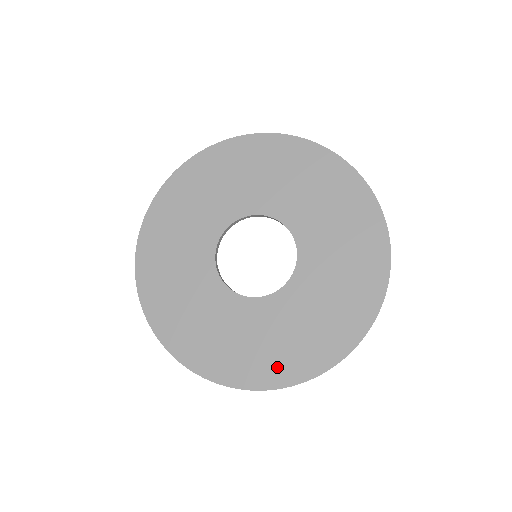
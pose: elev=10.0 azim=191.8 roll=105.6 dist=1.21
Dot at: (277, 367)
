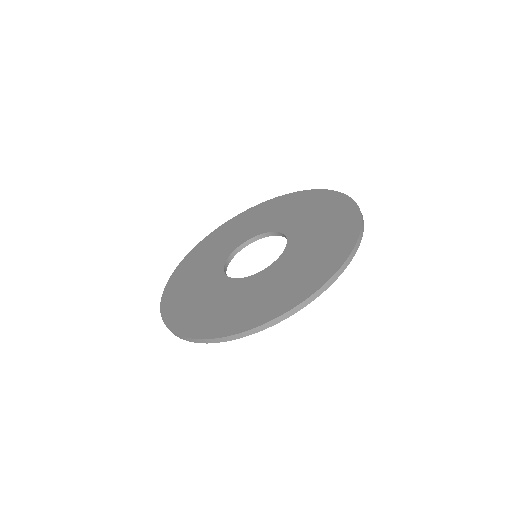
Dot at: (236, 320)
